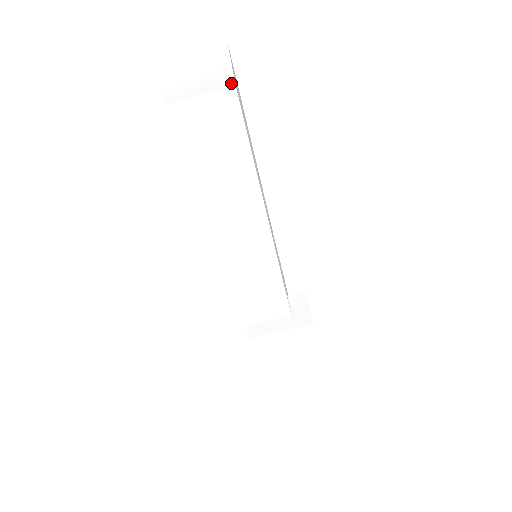
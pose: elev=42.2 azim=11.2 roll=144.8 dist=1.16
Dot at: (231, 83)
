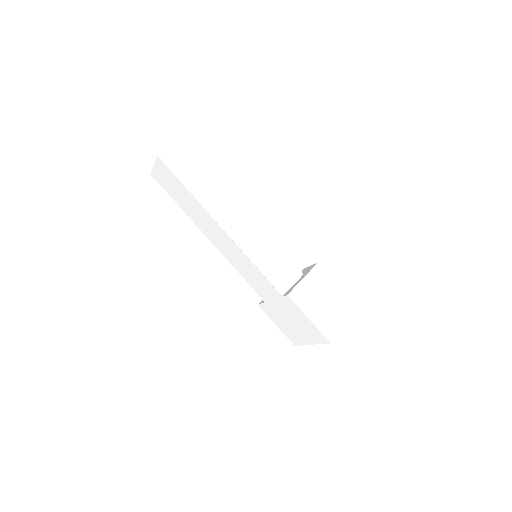
Dot at: (181, 139)
